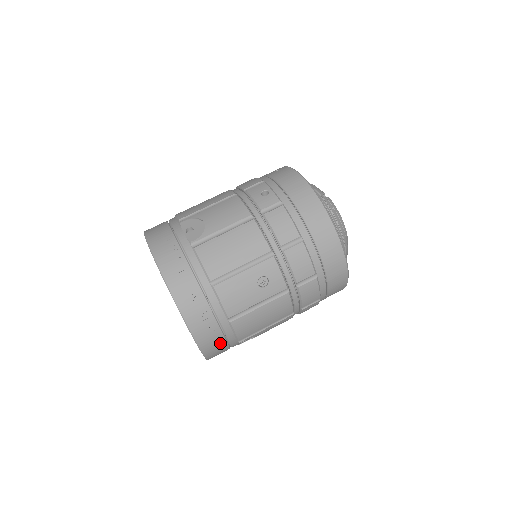
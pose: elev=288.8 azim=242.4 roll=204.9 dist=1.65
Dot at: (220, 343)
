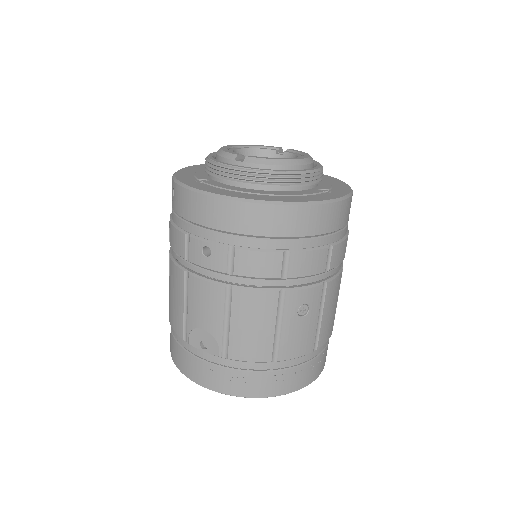
Dot at: (324, 354)
